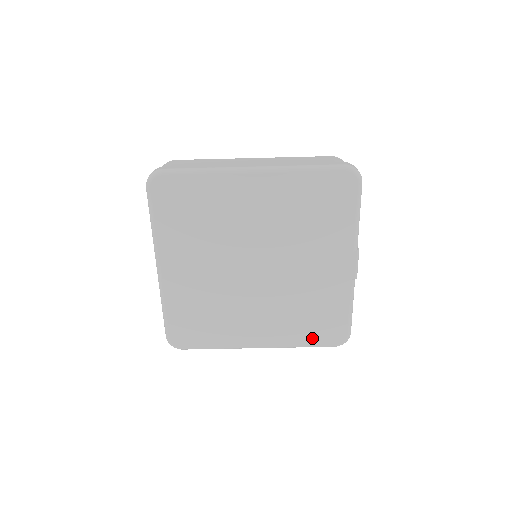
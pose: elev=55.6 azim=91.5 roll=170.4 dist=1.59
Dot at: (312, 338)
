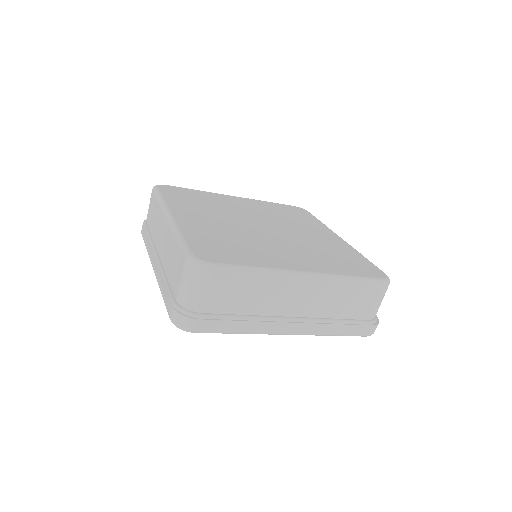
Dot at: occluded
